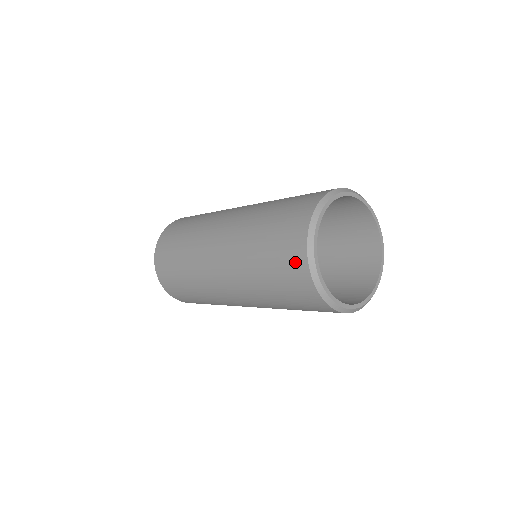
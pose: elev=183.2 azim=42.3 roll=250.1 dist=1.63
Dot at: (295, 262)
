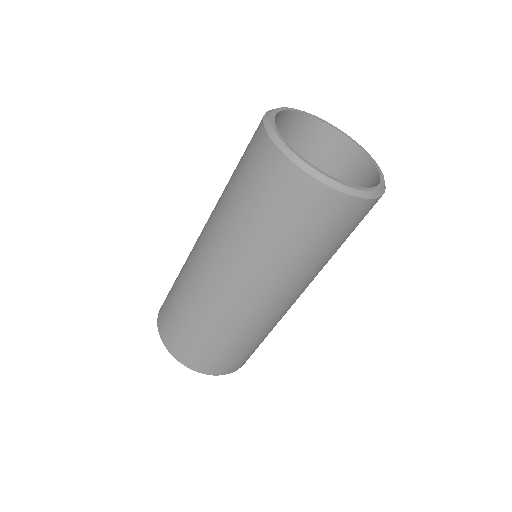
Dot at: (255, 138)
